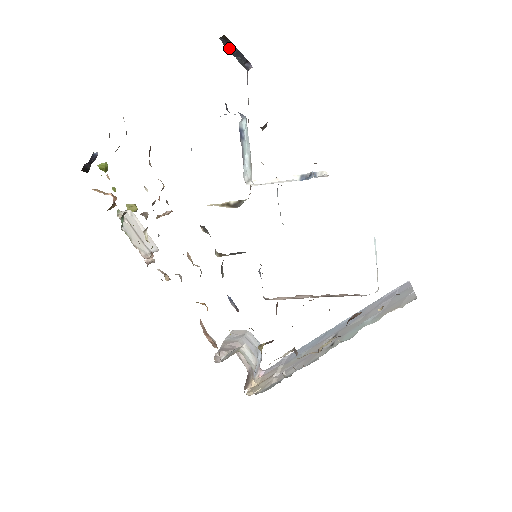
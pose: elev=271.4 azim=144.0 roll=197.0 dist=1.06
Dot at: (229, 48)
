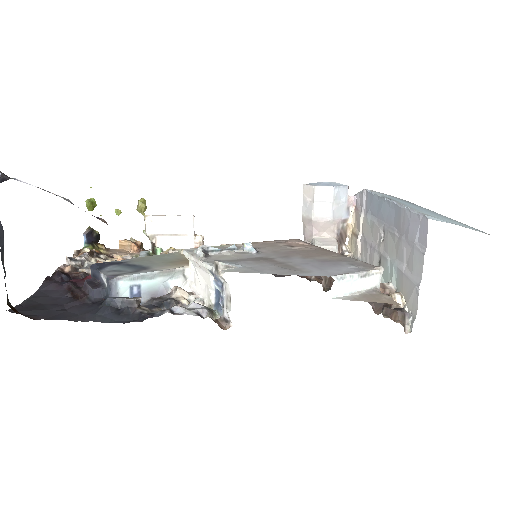
Dot at: (2, 259)
